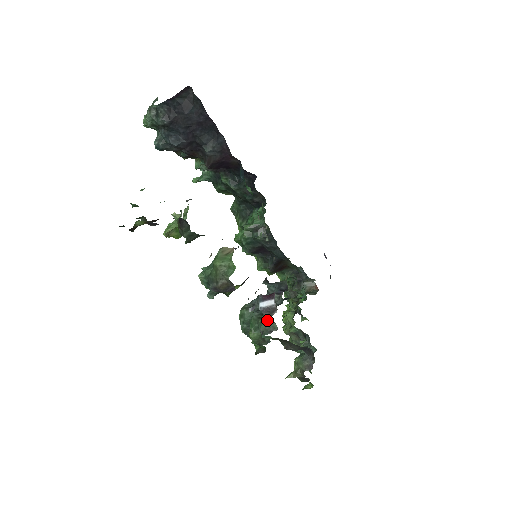
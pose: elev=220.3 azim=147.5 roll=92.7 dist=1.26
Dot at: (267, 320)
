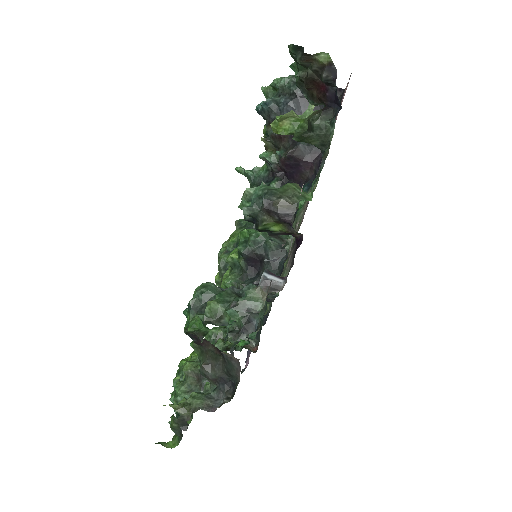
Dot at: (256, 295)
